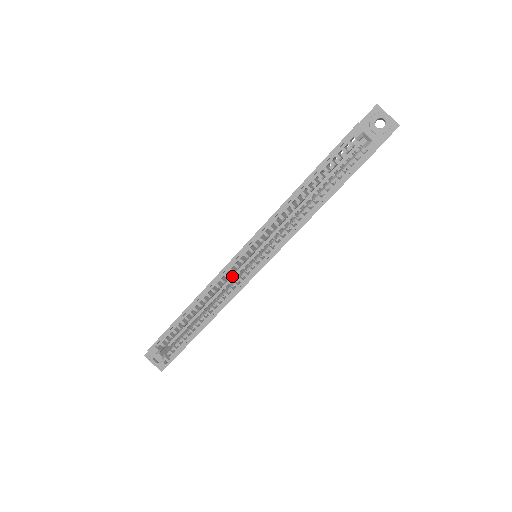
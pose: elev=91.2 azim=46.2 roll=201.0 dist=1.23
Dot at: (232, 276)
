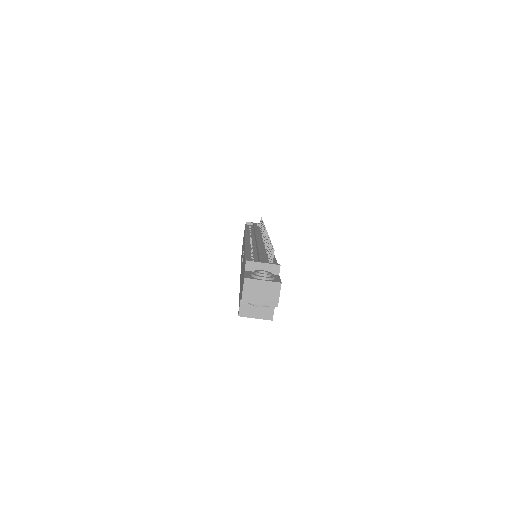
Dot at: occluded
